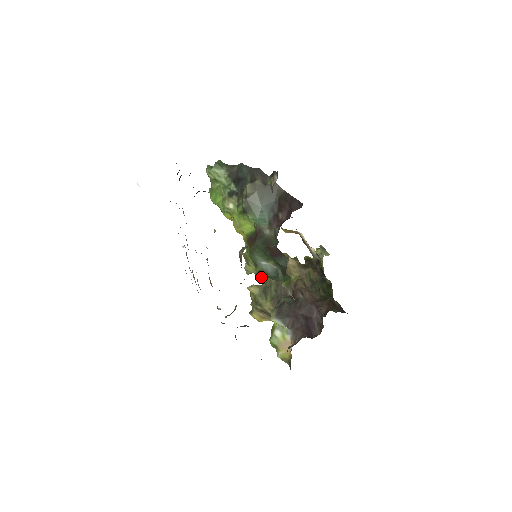
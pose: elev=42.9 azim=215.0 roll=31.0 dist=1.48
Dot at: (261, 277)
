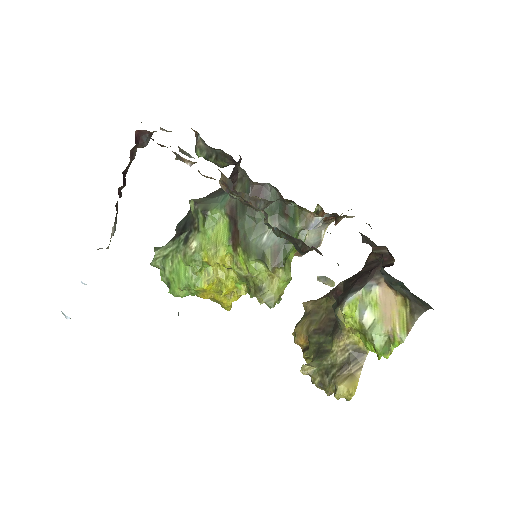
Dot at: (280, 266)
